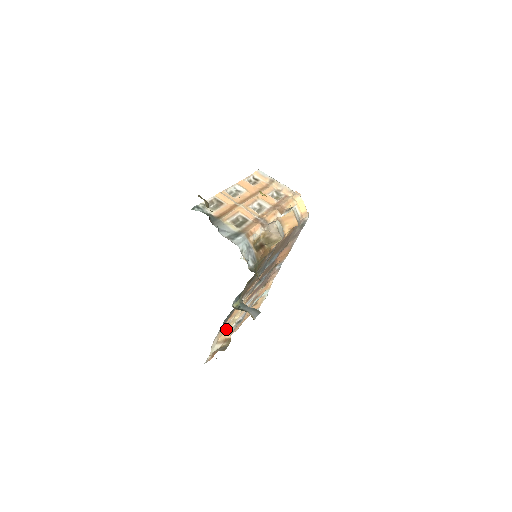
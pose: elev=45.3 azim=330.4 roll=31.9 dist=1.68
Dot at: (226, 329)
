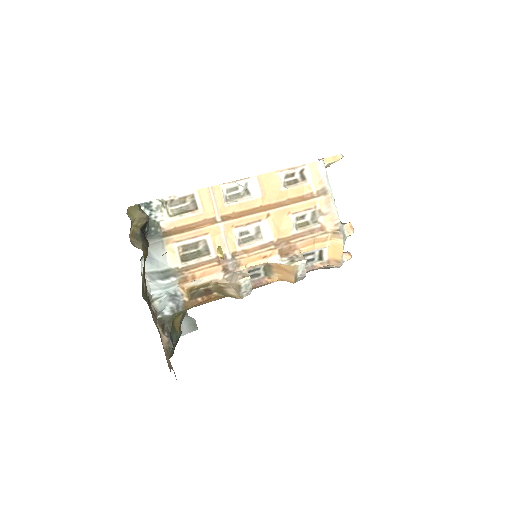
Dot at: occluded
